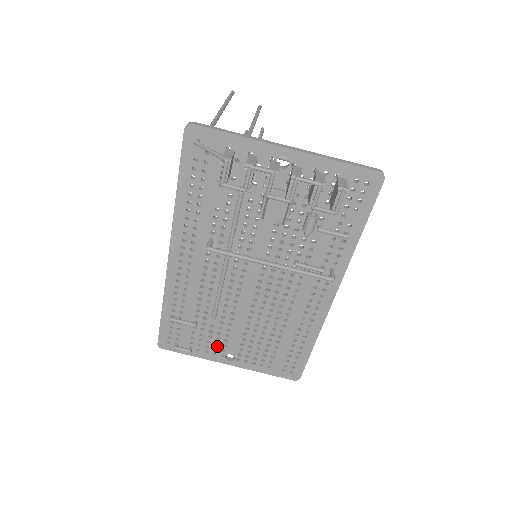
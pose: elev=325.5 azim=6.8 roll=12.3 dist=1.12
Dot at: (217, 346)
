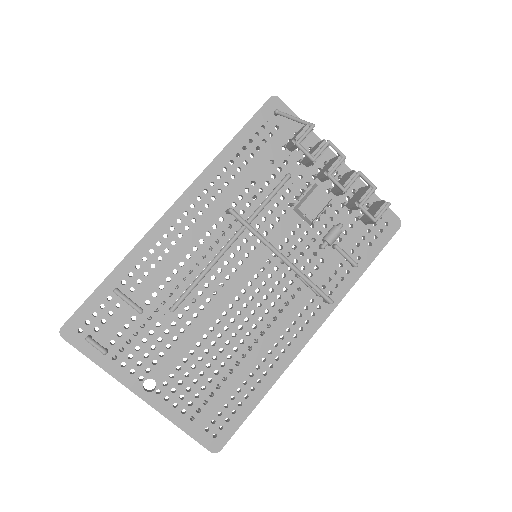
Dot at: (144, 360)
